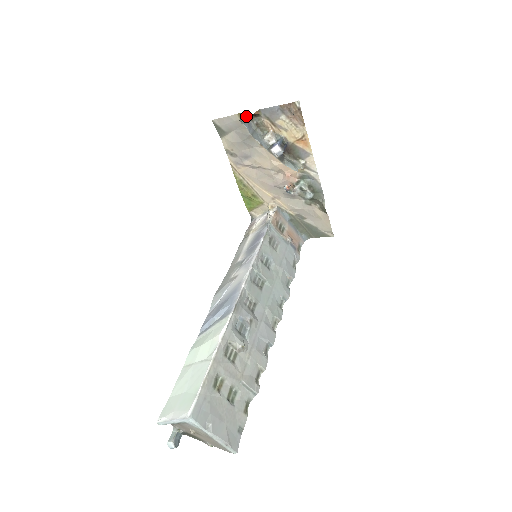
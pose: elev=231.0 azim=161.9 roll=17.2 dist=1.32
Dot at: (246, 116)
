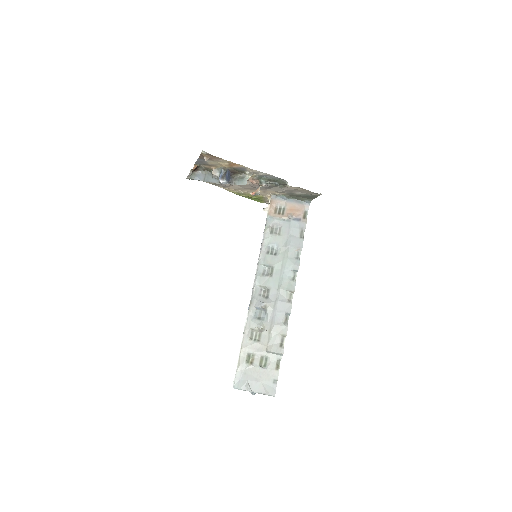
Dot at: (193, 172)
